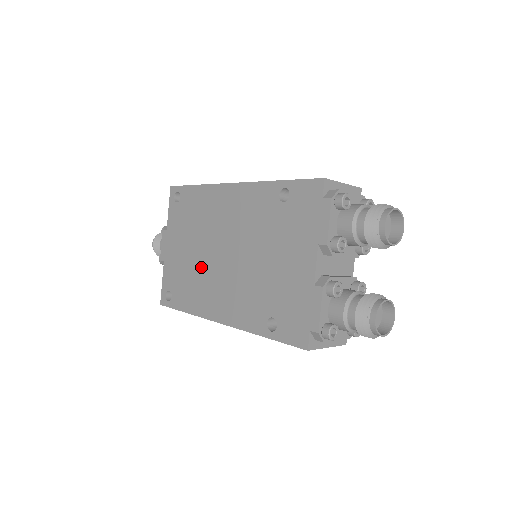
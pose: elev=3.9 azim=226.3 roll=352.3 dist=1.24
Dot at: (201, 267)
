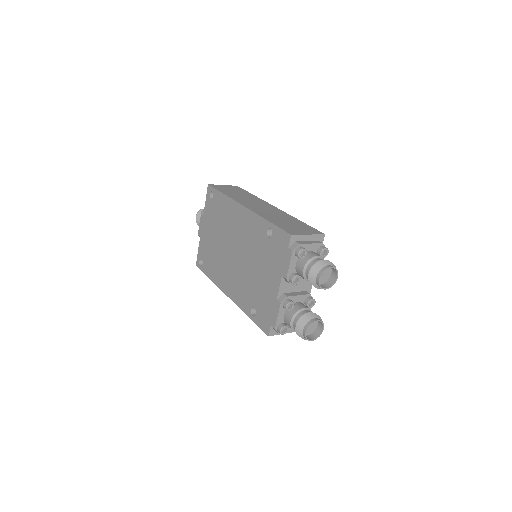
Dot at: (220, 254)
